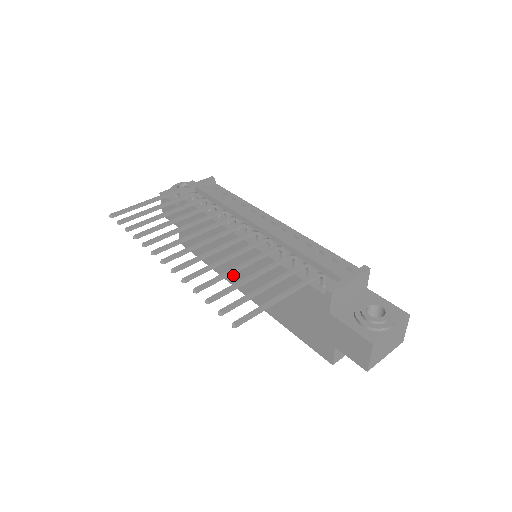
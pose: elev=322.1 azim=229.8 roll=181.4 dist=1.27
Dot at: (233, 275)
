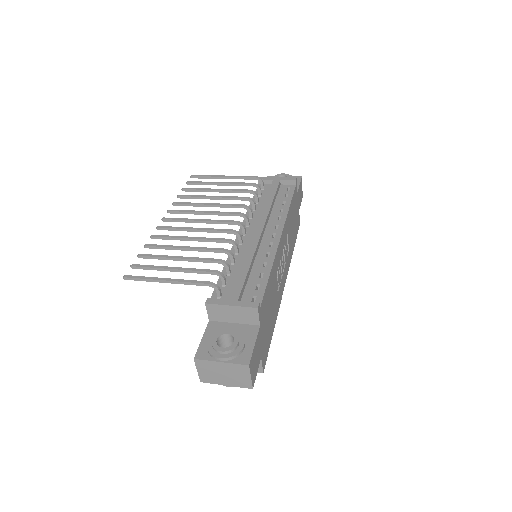
Dot at: occluded
